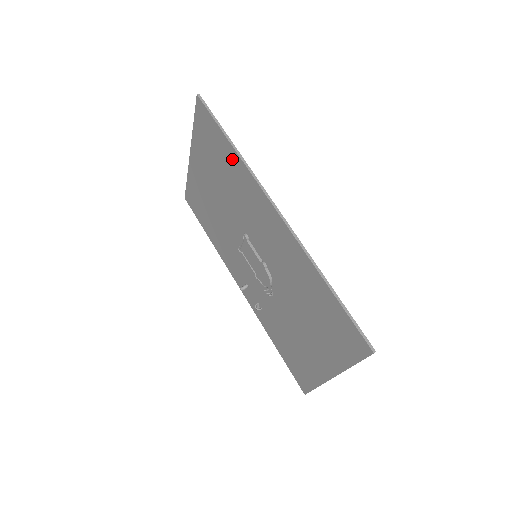
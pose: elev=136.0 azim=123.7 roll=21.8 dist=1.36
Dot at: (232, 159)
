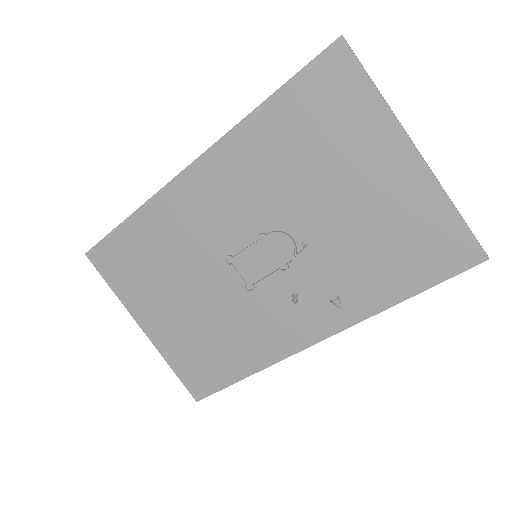
Dot at: (142, 226)
